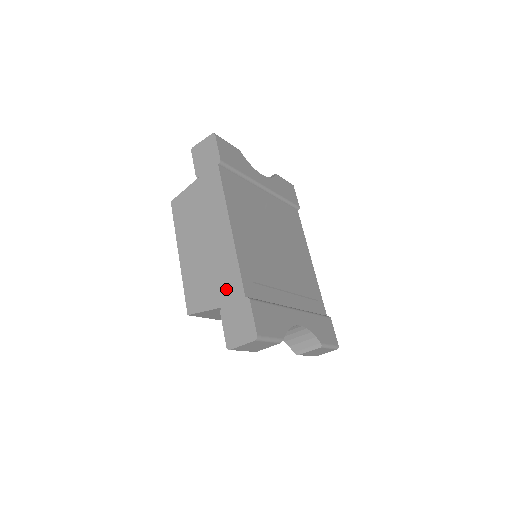
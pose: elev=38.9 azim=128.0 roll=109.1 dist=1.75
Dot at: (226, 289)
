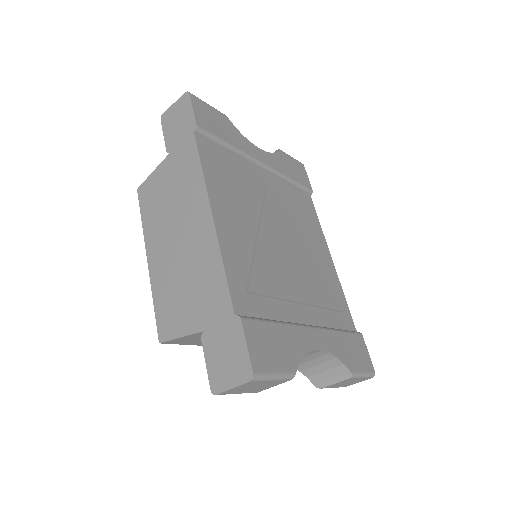
Dot at: (208, 304)
